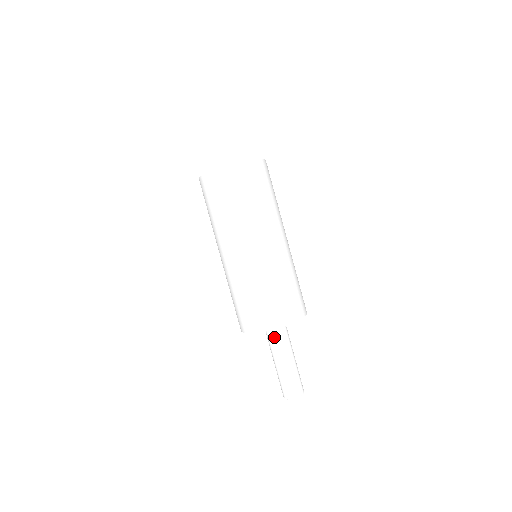
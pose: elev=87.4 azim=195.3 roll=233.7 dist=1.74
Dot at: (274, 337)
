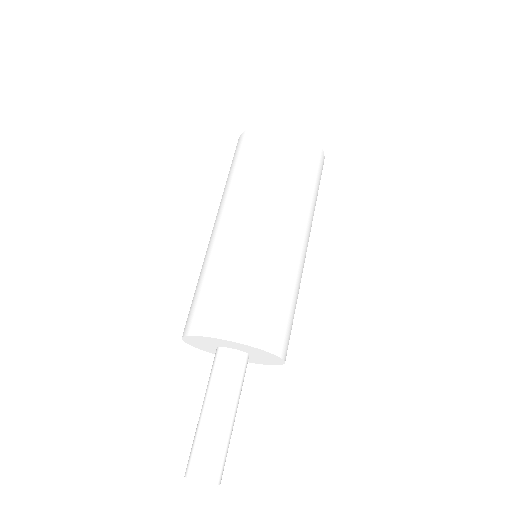
Dot at: (222, 368)
